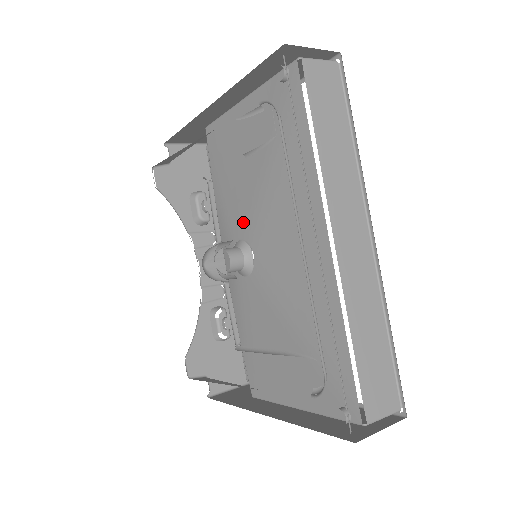
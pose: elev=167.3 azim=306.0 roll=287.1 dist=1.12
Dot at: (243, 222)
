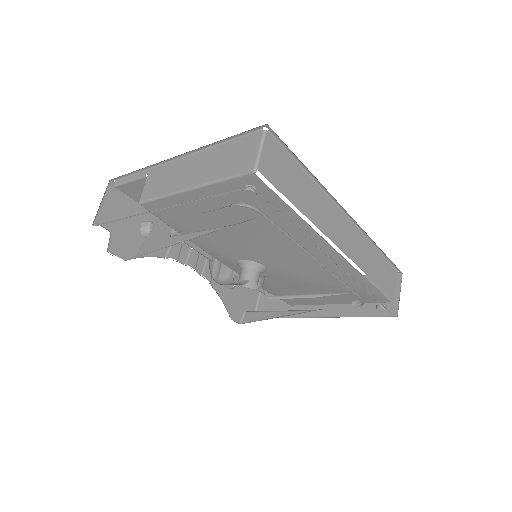
Dot at: (241, 253)
